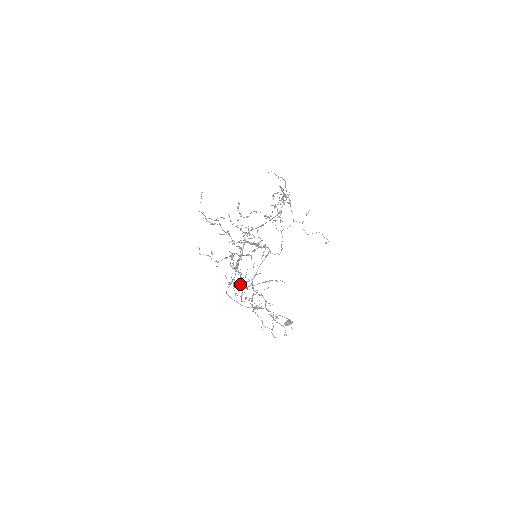
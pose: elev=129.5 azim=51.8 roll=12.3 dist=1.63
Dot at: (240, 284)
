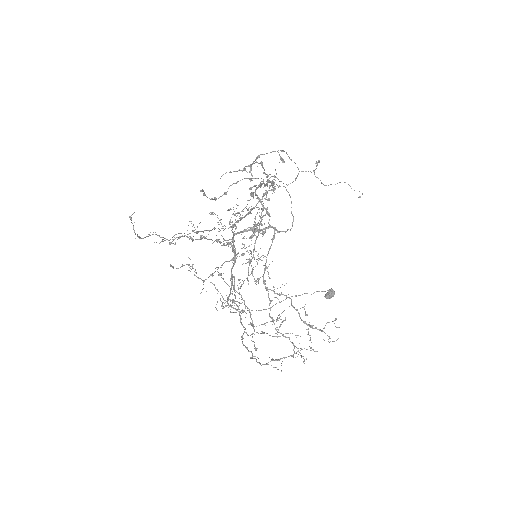
Dot at: (248, 284)
